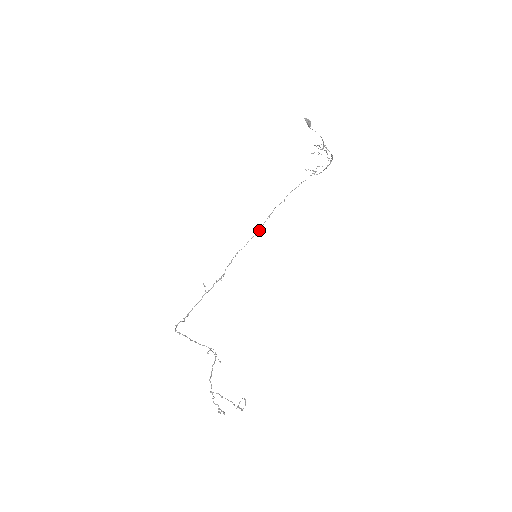
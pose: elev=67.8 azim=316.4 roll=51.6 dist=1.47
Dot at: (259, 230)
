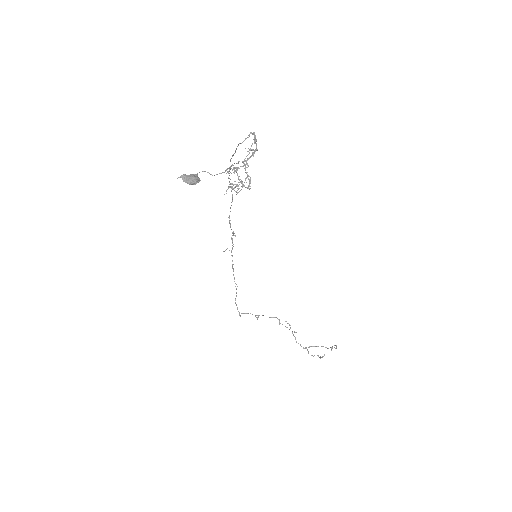
Dot at: occluded
